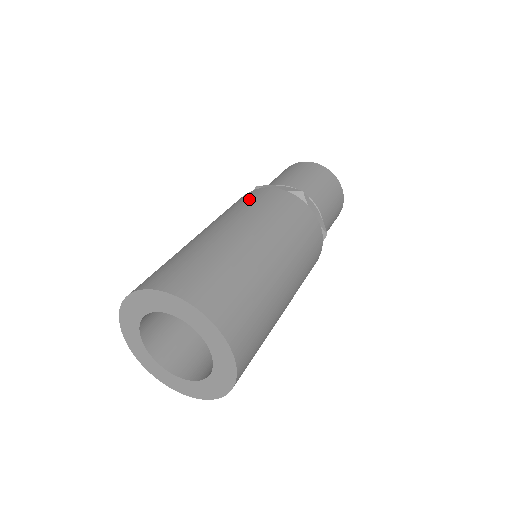
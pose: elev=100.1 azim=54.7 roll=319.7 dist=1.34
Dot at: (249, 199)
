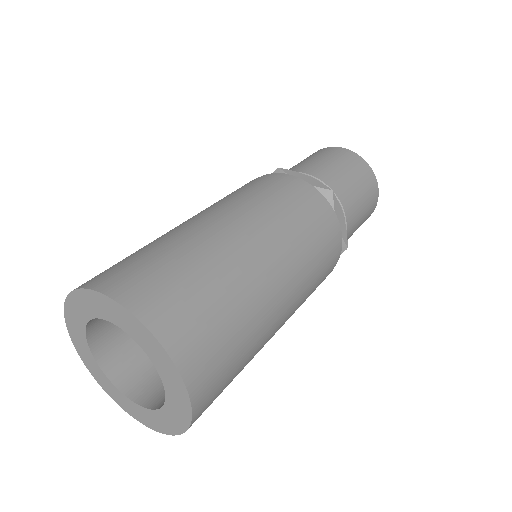
Dot at: (265, 186)
